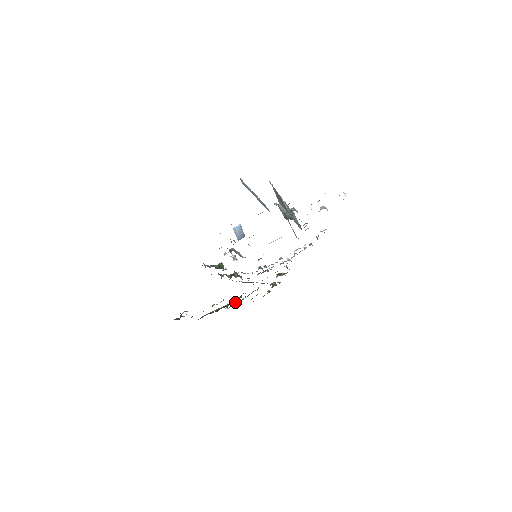
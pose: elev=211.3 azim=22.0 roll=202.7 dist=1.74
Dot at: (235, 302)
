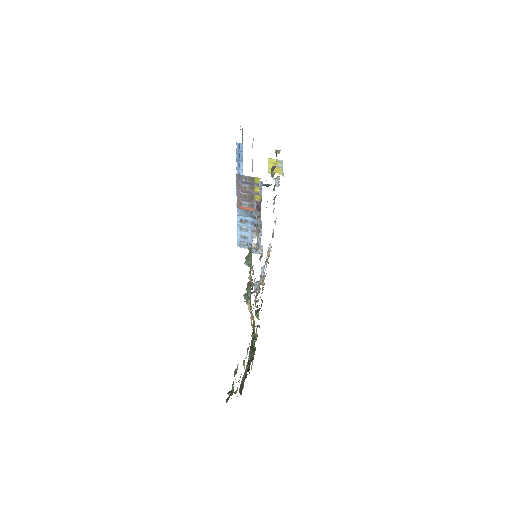
Dot at: (254, 350)
